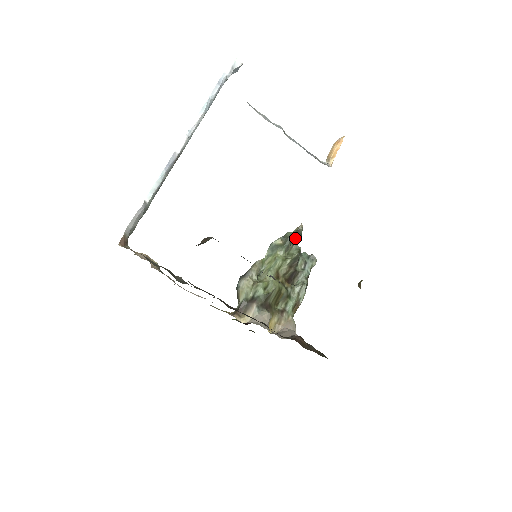
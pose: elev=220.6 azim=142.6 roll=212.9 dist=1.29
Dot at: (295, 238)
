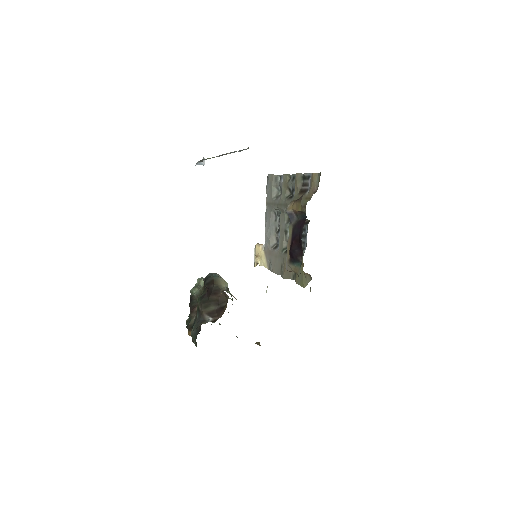
Dot at: occluded
